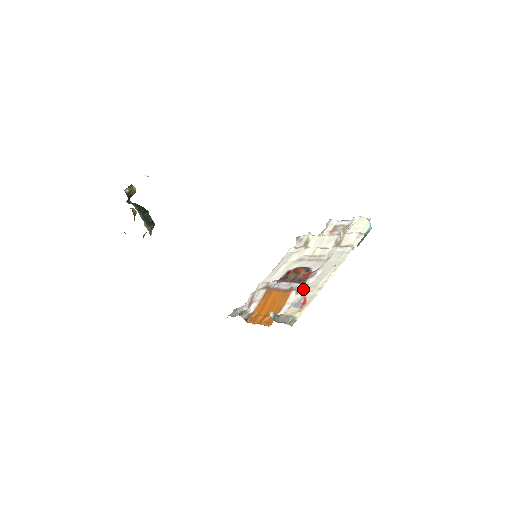
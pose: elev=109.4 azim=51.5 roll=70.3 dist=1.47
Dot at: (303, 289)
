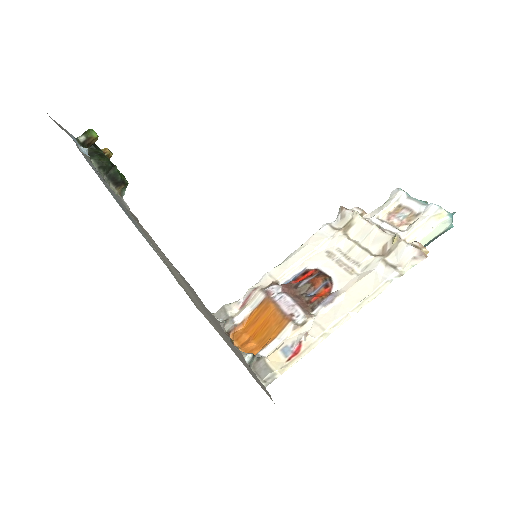
Dot at: (305, 324)
